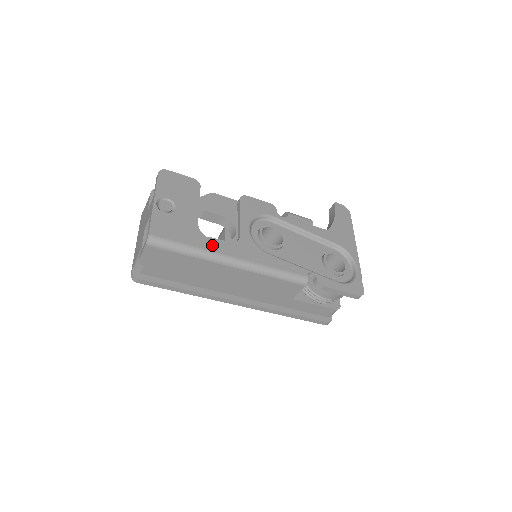
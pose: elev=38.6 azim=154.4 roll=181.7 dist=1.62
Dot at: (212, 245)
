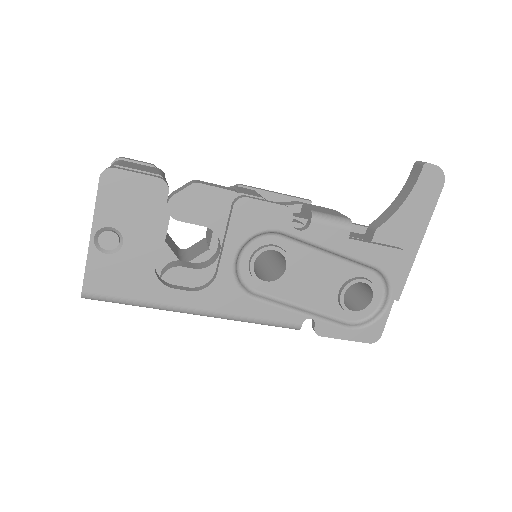
Dot at: (170, 296)
